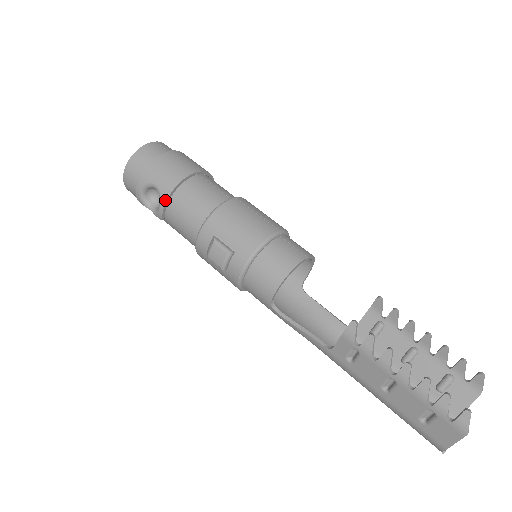
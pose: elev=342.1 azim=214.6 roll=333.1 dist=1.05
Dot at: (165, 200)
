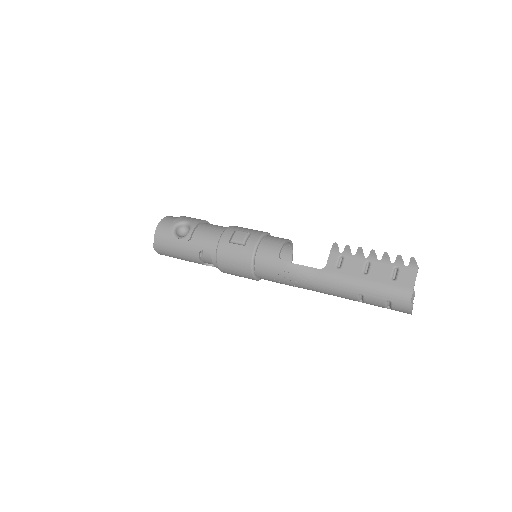
Dot at: (195, 225)
